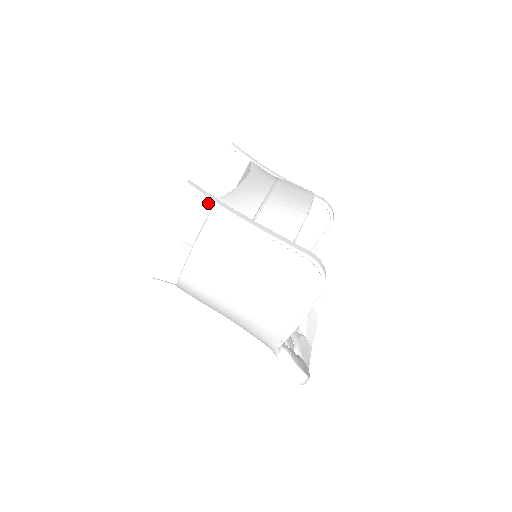
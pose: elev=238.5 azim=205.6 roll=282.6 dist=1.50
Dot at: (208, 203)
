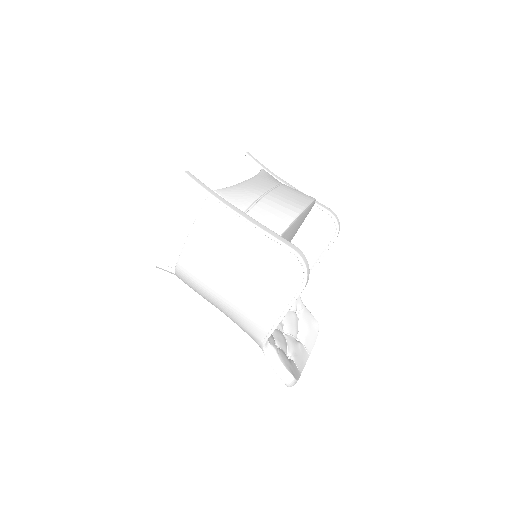
Dot at: (202, 193)
